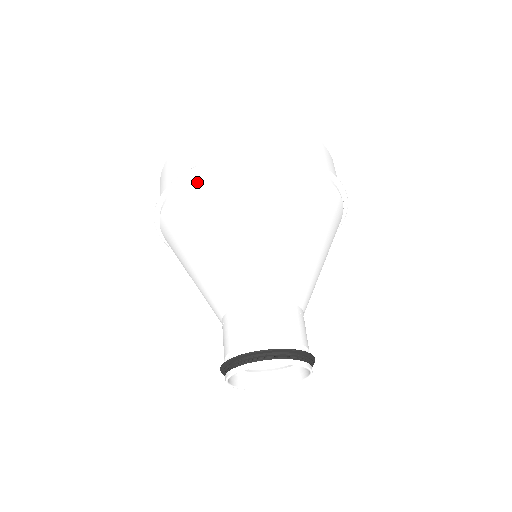
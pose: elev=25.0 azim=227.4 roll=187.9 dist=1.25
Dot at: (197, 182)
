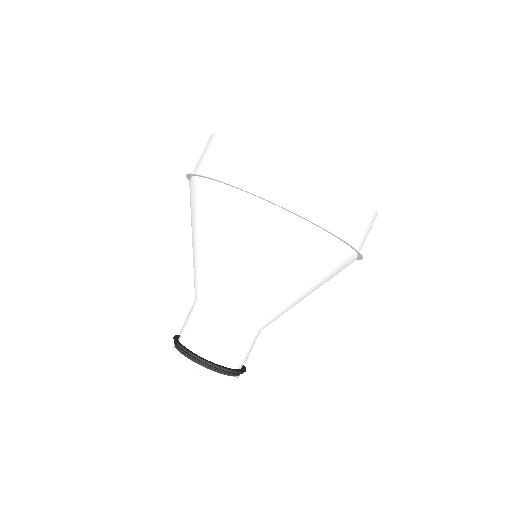
Dot at: (227, 196)
